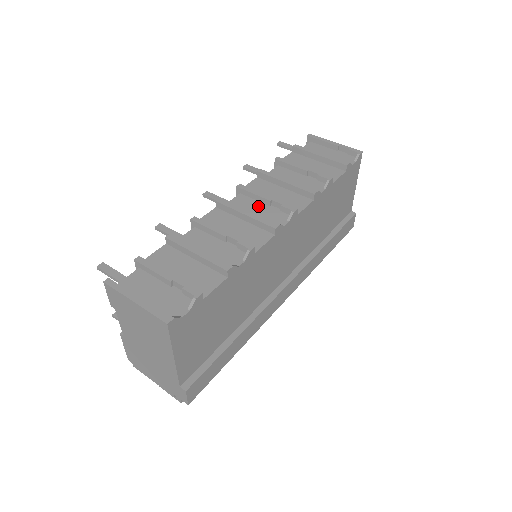
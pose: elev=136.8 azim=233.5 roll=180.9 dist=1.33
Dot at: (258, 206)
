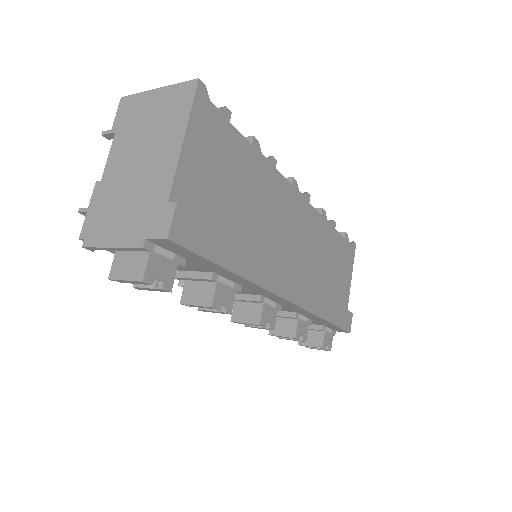
Dot at: occluded
